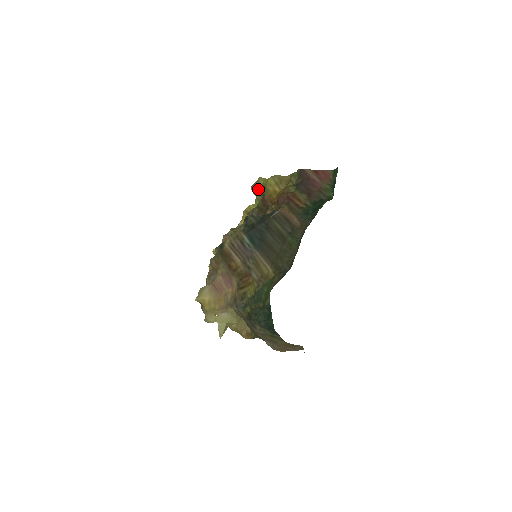
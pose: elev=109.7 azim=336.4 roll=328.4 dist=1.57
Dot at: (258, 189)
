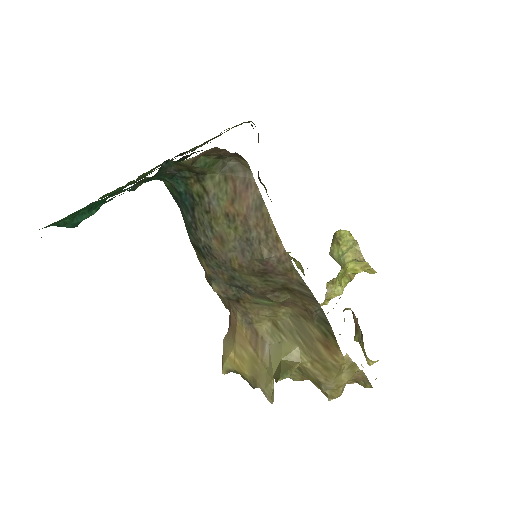
Dot at: occluded
